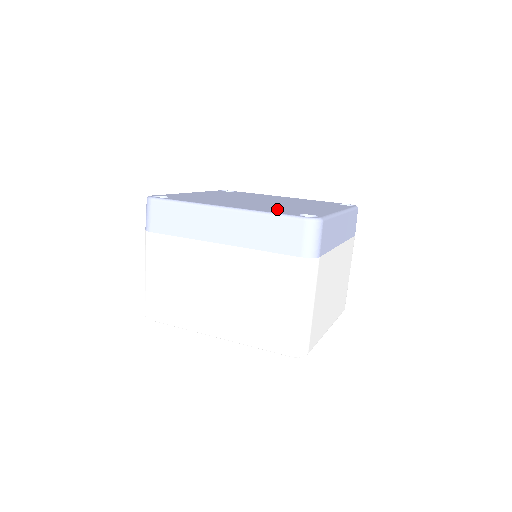
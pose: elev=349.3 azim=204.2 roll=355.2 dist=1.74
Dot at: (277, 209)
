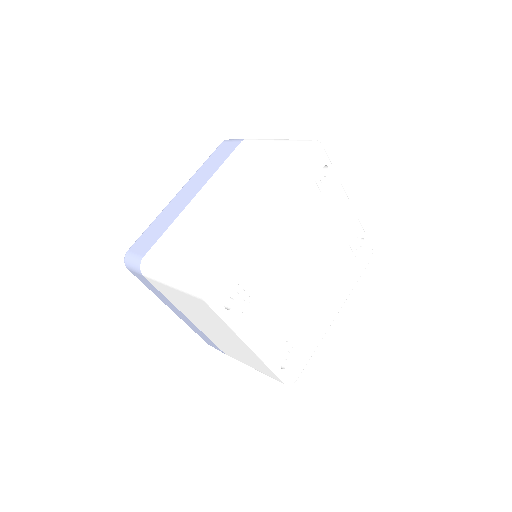
Dot at: occluded
